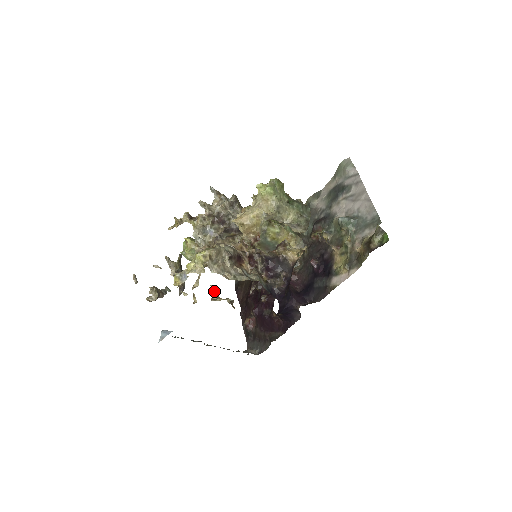
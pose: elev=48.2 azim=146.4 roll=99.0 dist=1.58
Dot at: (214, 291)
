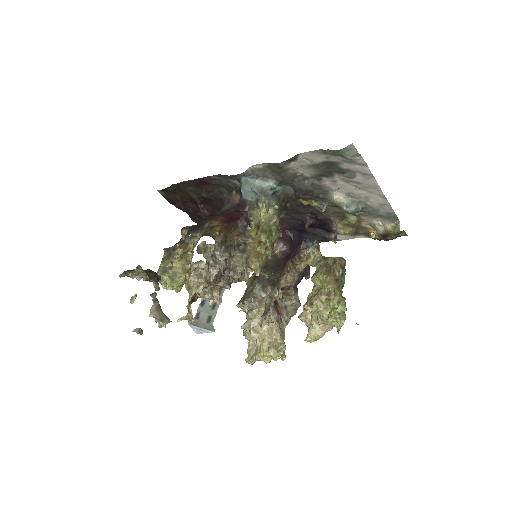
Dot at: (241, 306)
